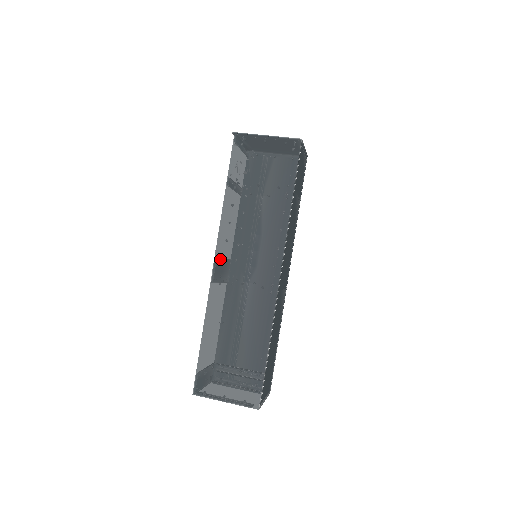
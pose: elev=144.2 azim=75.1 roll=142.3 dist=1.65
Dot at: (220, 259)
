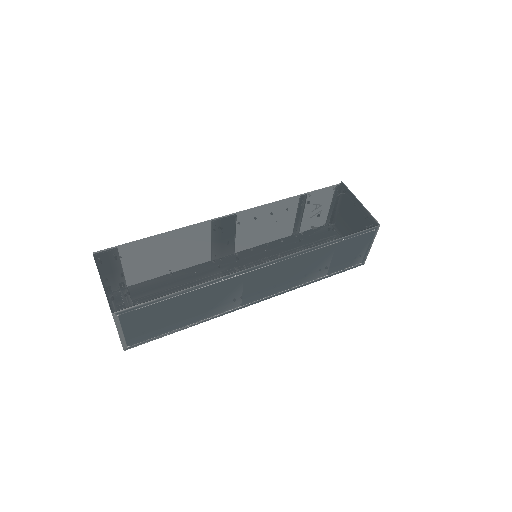
Dot at: (237, 217)
